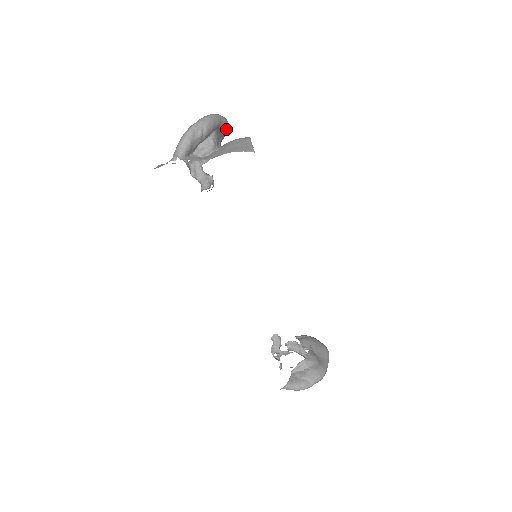
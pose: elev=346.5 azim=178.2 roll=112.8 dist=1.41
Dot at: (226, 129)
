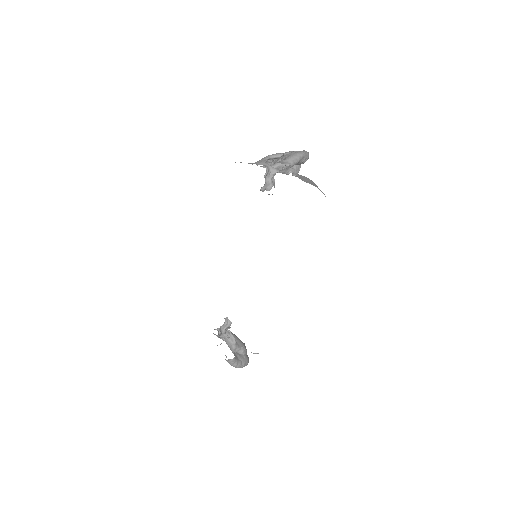
Dot at: occluded
